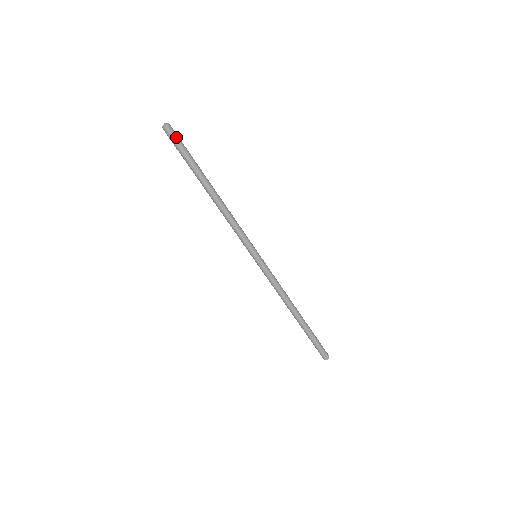
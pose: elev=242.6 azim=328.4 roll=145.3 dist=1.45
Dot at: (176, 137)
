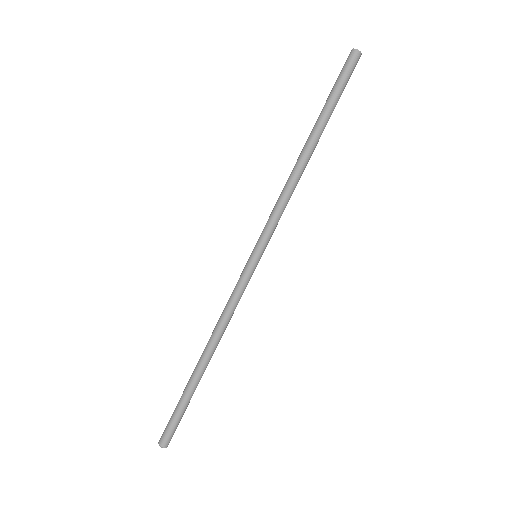
Dot at: (349, 69)
